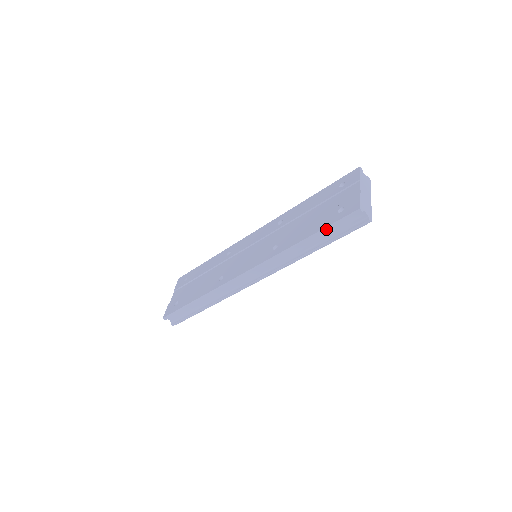
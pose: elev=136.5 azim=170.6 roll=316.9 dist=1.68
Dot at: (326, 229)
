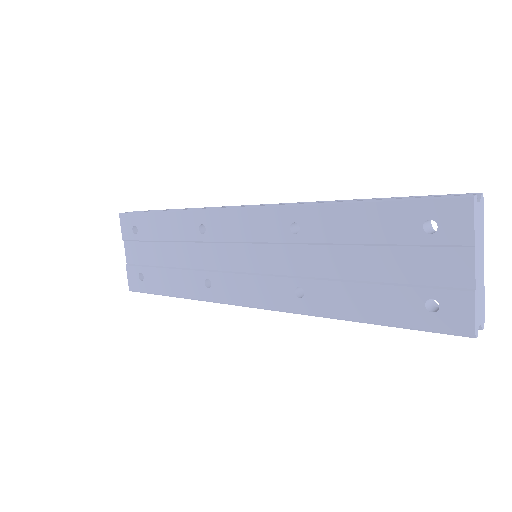
Dot at: occluded
